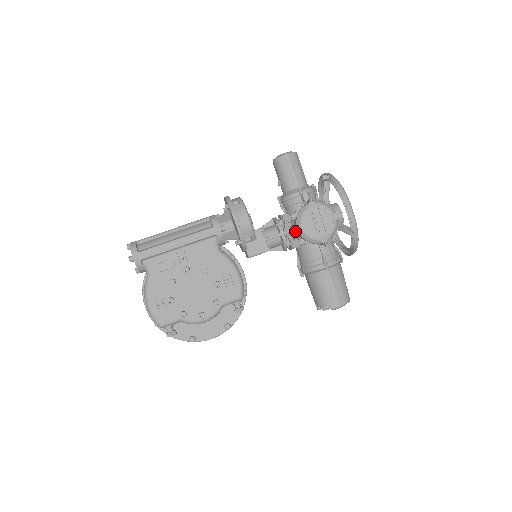
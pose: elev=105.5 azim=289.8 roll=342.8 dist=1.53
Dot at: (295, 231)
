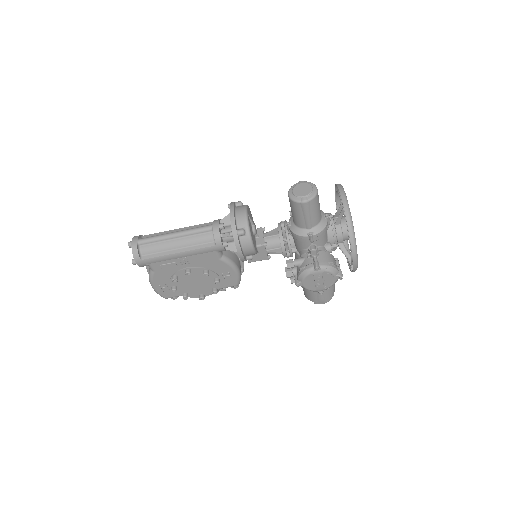
Dot at: (295, 278)
